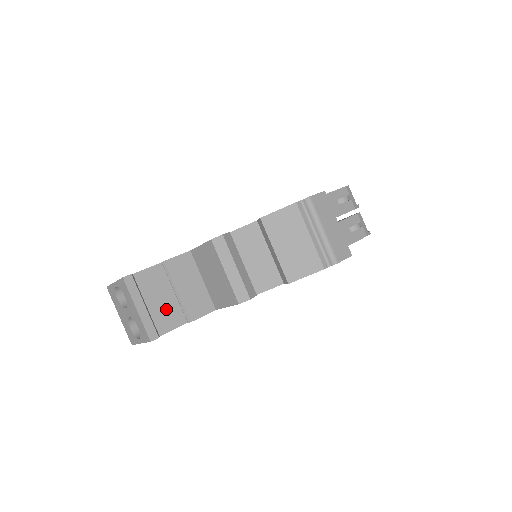
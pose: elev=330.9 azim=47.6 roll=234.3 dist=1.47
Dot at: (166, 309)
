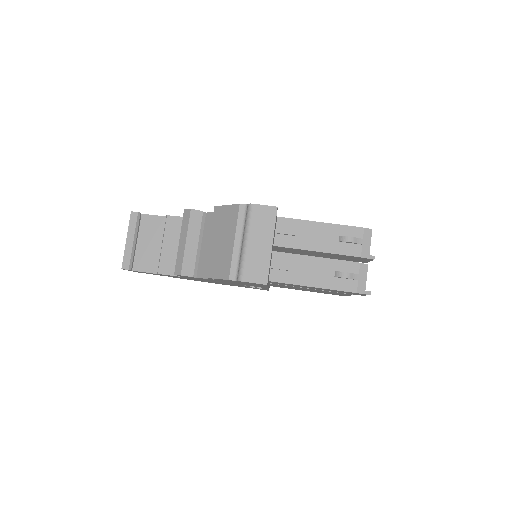
Dot at: (151, 254)
